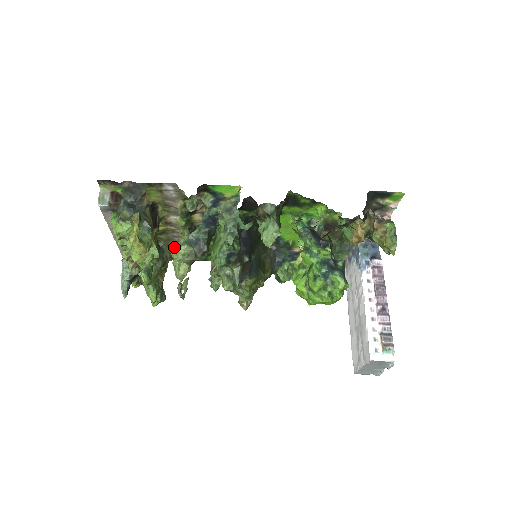
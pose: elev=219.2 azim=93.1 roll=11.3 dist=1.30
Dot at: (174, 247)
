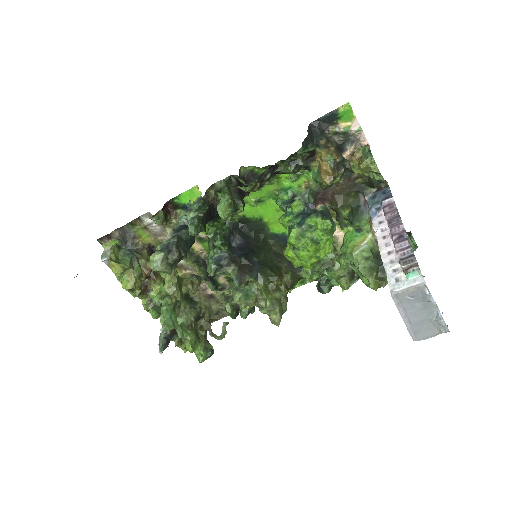
Dot at: occluded
